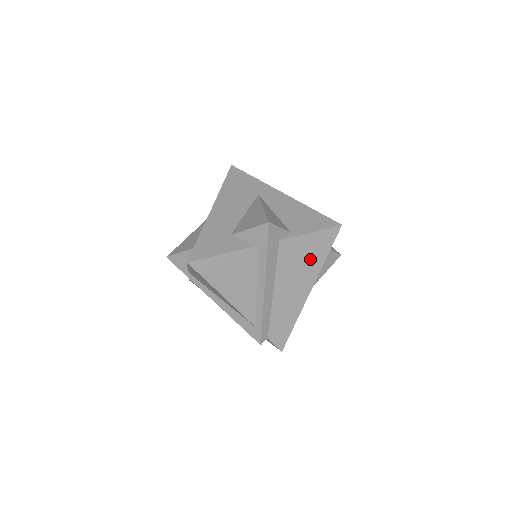
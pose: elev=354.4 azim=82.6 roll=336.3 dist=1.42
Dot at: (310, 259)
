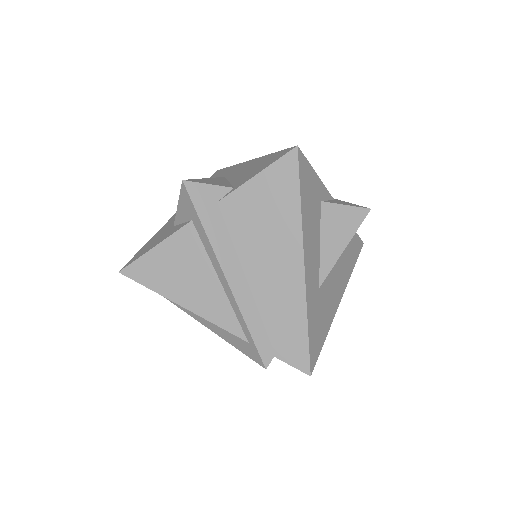
Dot at: (276, 214)
